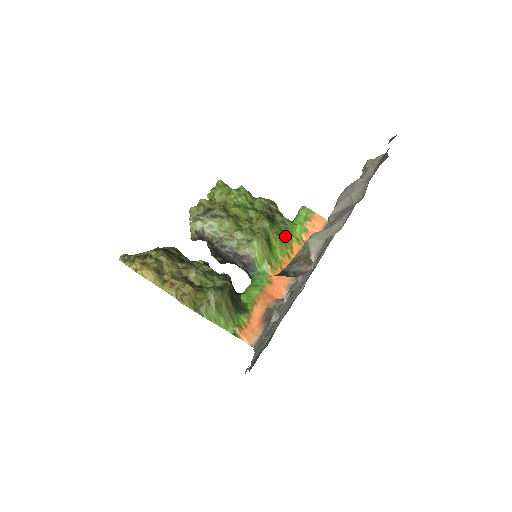
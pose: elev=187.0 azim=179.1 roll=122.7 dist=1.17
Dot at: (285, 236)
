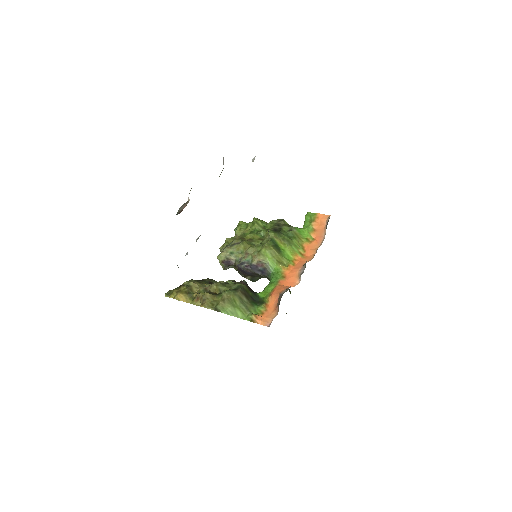
Dot at: (293, 240)
